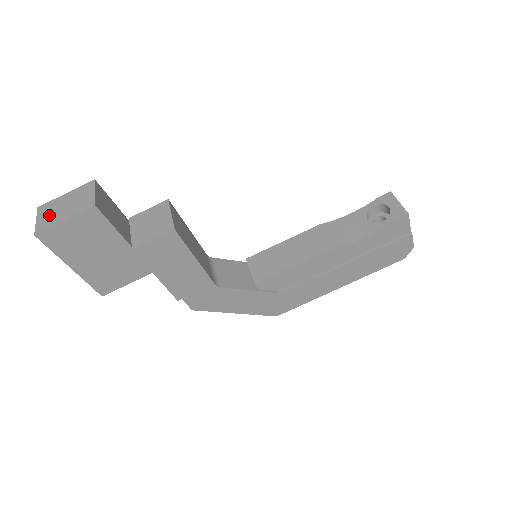
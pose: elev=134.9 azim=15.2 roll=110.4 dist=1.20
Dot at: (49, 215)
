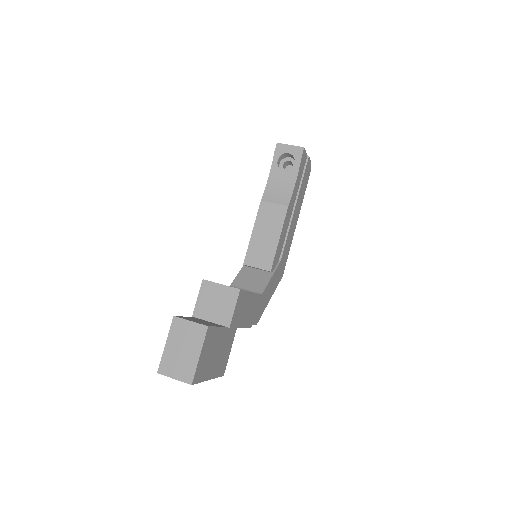
Dot at: (179, 366)
